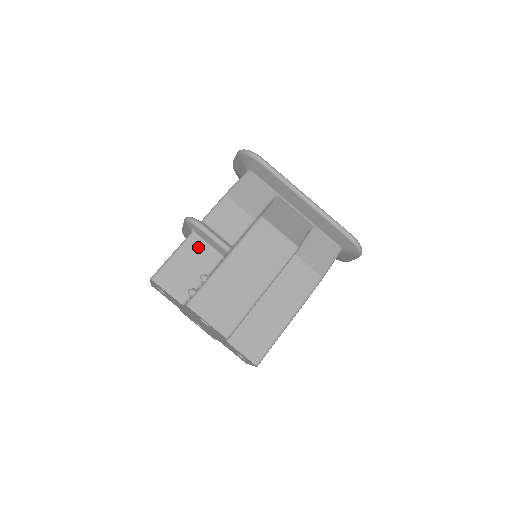
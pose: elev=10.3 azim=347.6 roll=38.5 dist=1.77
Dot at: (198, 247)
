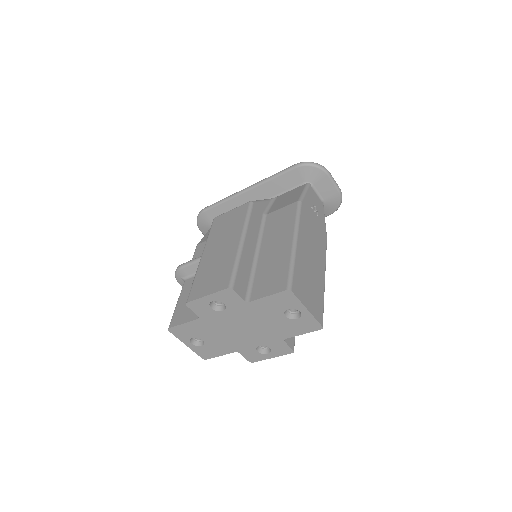
Dot at: (192, 282)
